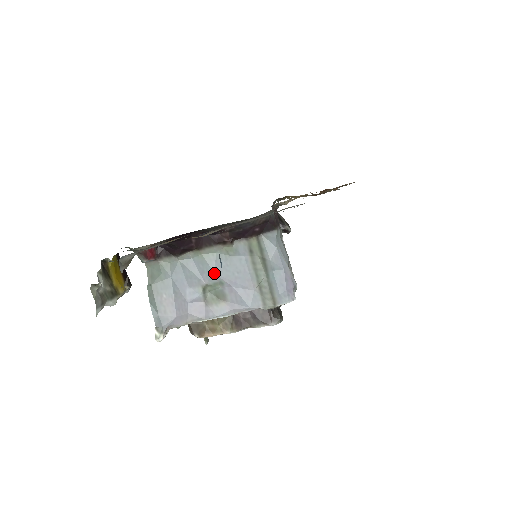
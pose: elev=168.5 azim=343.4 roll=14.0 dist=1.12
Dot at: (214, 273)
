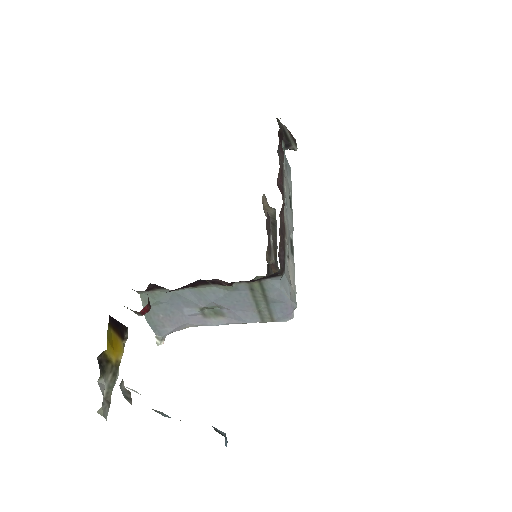
Dot at: (212, 302)
